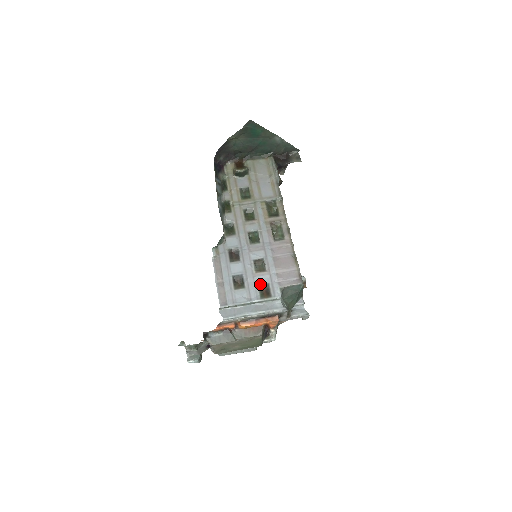
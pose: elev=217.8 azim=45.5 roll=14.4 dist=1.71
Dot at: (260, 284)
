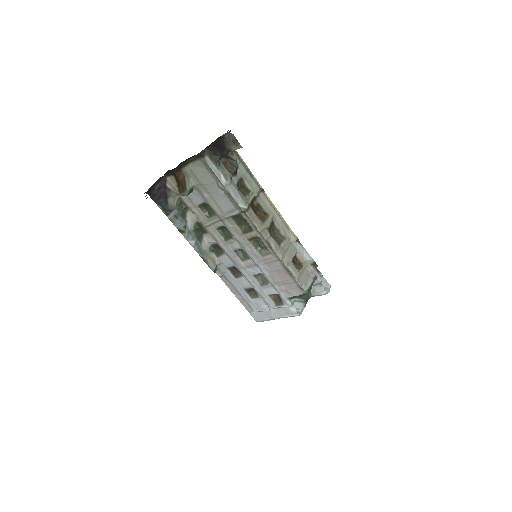
Dot at: (270, 295)
